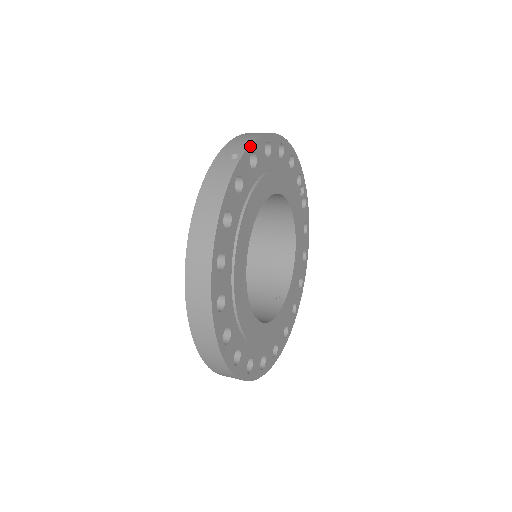
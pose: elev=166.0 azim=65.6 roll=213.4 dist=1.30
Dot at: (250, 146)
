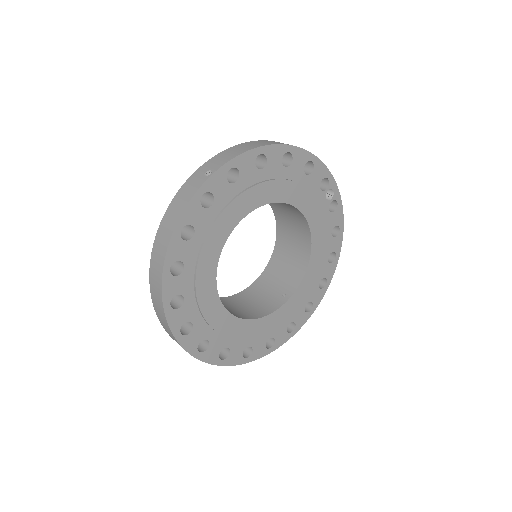
Dot at: (228, 163)
